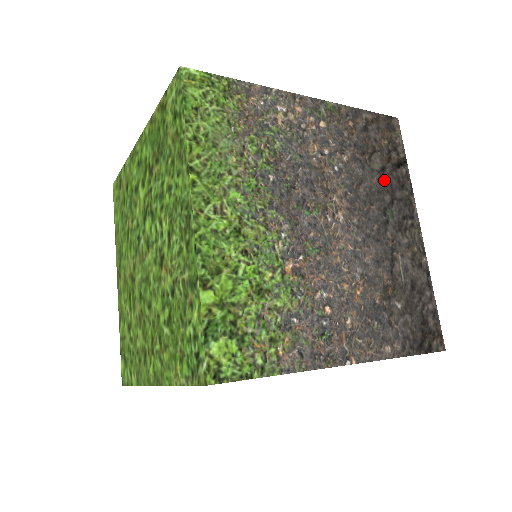
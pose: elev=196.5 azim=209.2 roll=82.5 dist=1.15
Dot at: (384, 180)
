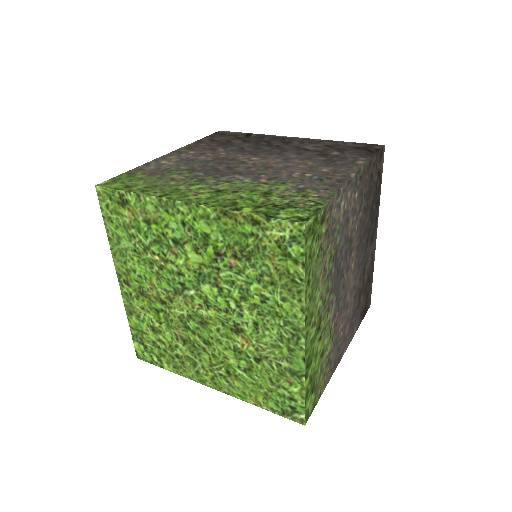
Dot at: (371, 213)
